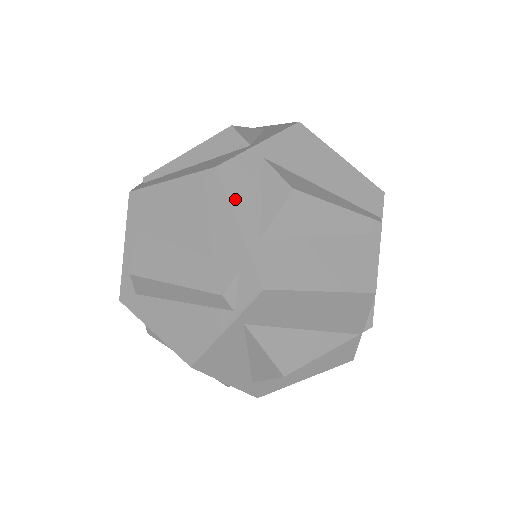
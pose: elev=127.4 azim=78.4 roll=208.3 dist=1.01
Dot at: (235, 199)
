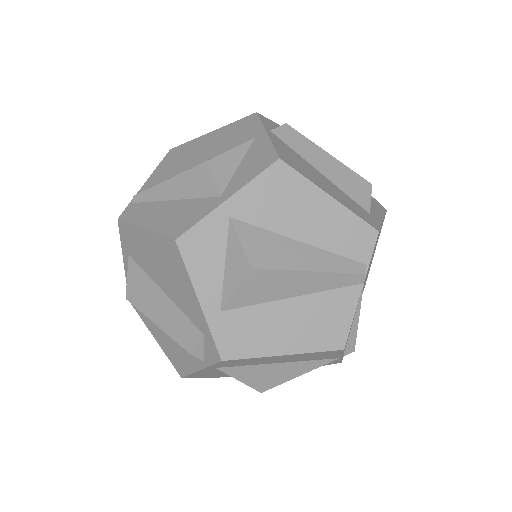
Dot at: (196, 273)
